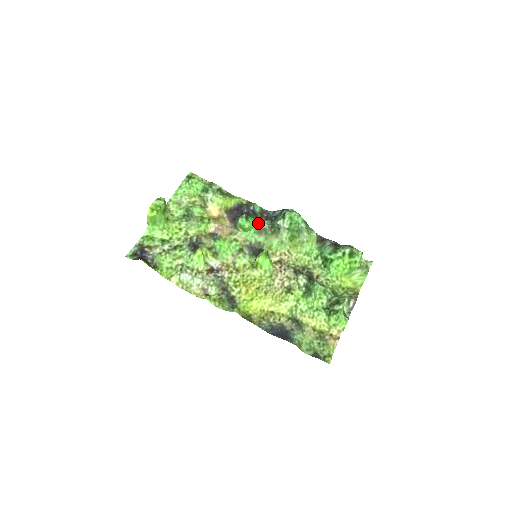
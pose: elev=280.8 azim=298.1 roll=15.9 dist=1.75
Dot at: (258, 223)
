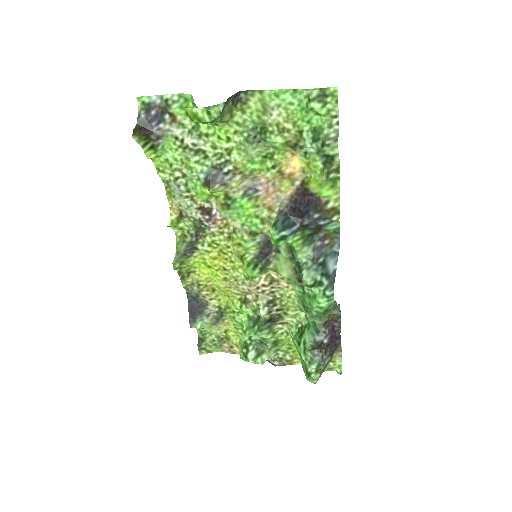
Dot at: (294, 248)
